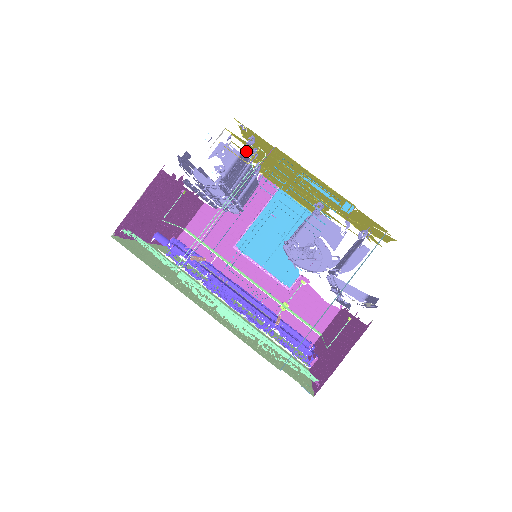
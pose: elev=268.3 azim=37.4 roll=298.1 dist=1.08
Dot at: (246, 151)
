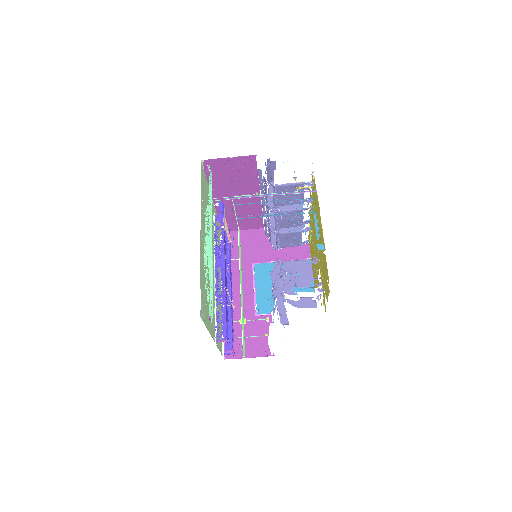
Dot at: occluded
